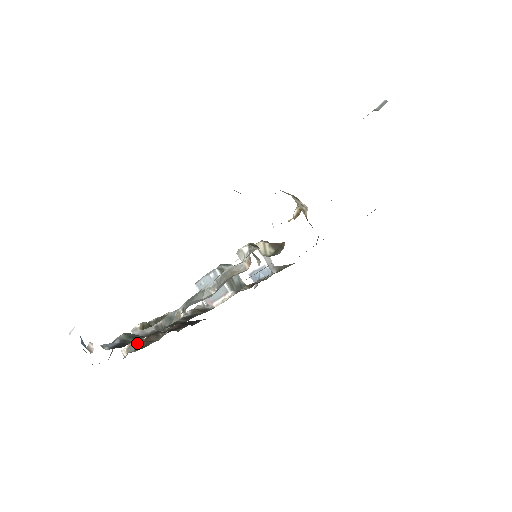
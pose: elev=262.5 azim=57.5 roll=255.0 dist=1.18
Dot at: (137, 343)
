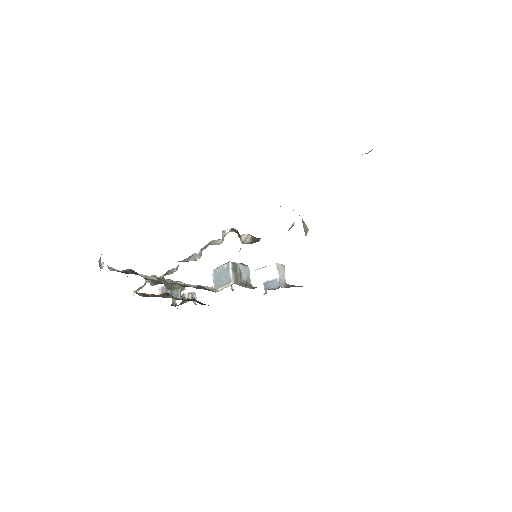
Dot at: (142, 286)
